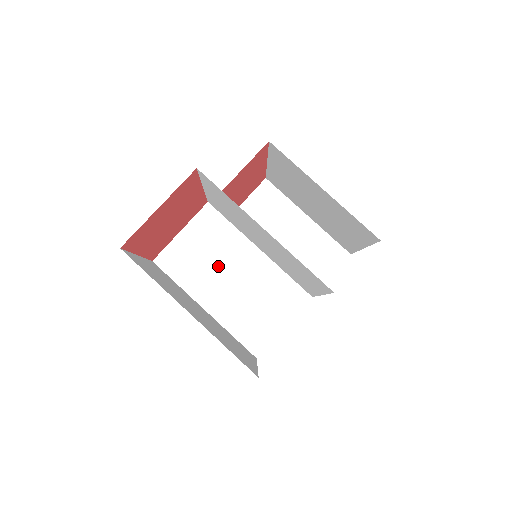
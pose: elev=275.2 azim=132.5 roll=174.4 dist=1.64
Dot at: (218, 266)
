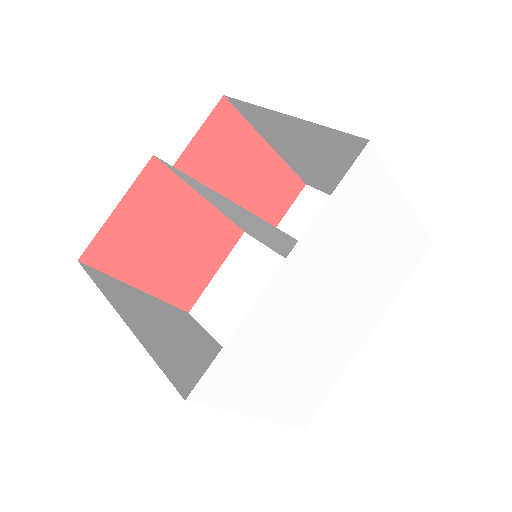
Dot at: occluded
